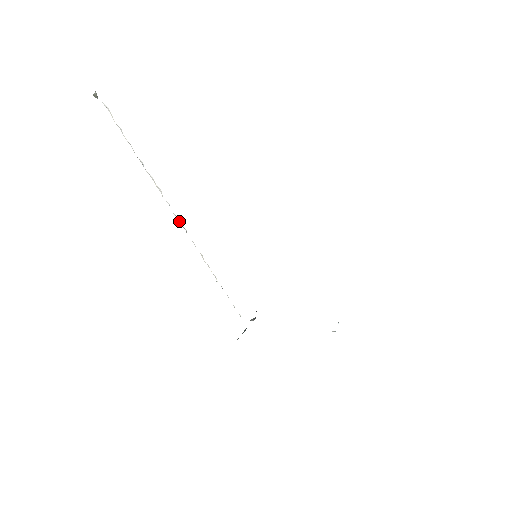
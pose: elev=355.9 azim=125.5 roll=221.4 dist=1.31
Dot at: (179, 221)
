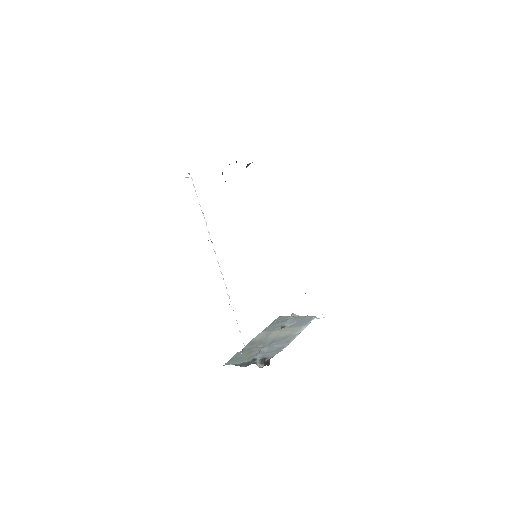
Dot at: occluded
